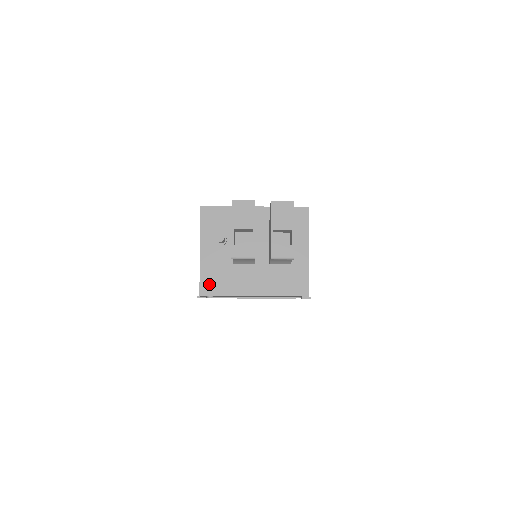
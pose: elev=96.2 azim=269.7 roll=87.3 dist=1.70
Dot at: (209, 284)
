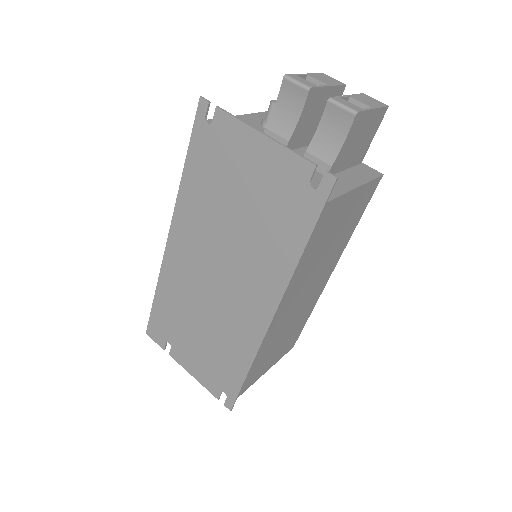
Dot at: occluded
